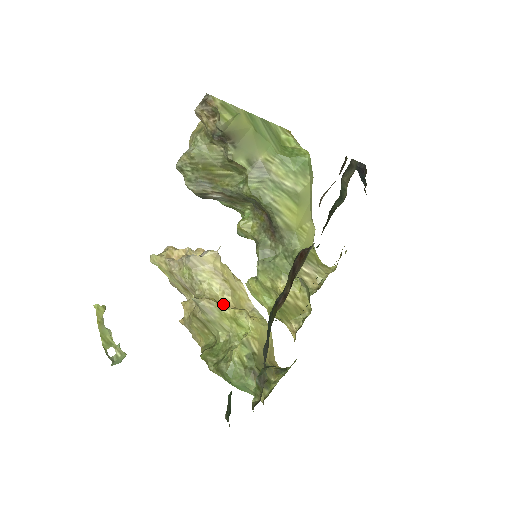
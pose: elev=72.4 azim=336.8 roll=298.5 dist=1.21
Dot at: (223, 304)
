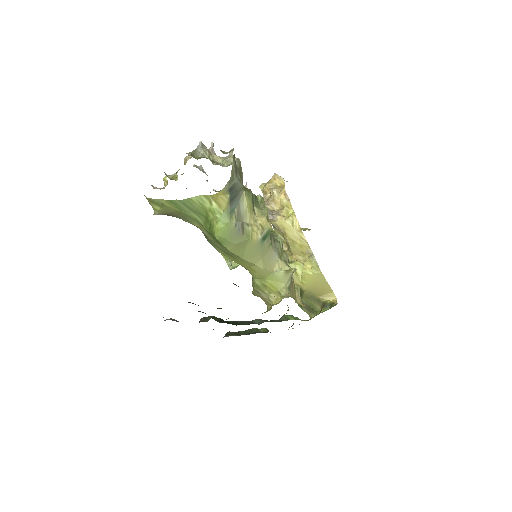
Dot at: (288, 248)
